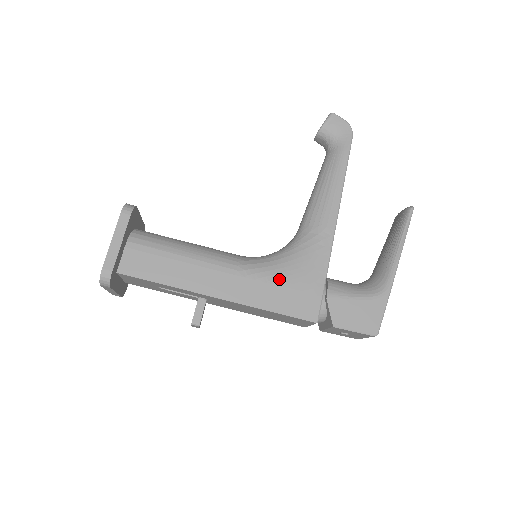
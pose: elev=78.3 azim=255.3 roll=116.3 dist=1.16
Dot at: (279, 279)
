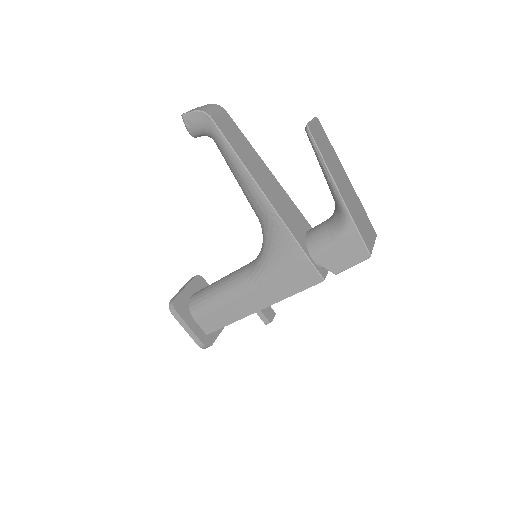
Dot at: (276, 273)
